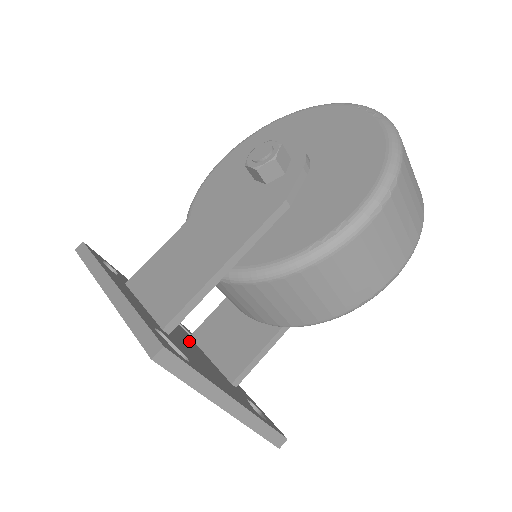
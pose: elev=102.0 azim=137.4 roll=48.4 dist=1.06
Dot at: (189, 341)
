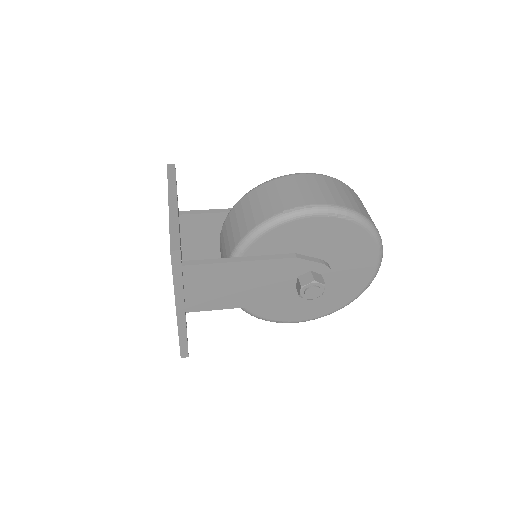
Dot at: occluded
